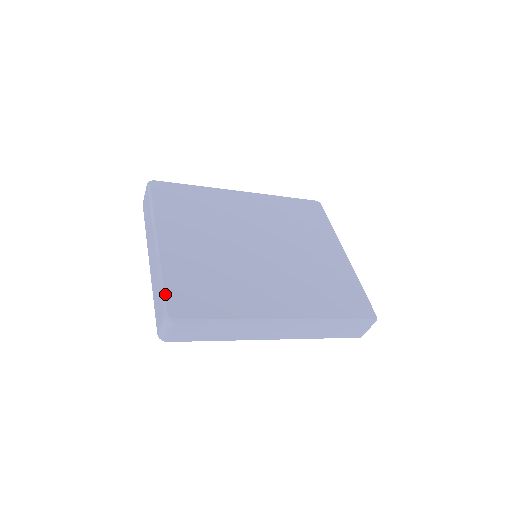
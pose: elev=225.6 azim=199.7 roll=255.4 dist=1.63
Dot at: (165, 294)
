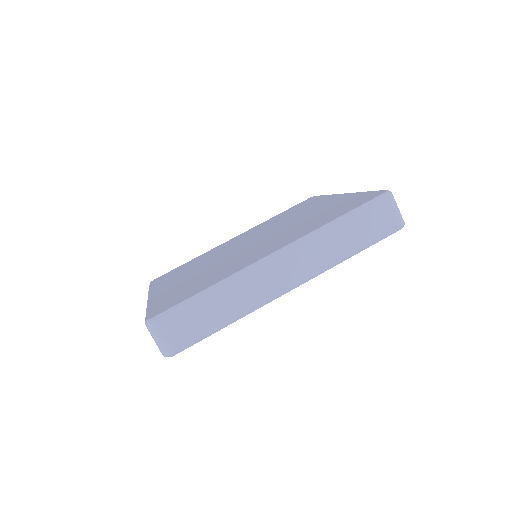
Dot at: (147, 313)
